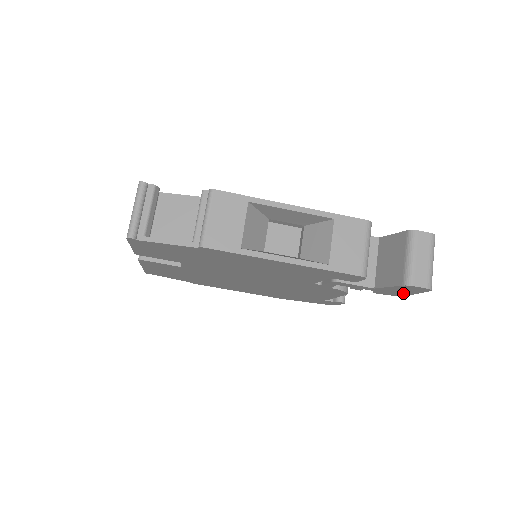
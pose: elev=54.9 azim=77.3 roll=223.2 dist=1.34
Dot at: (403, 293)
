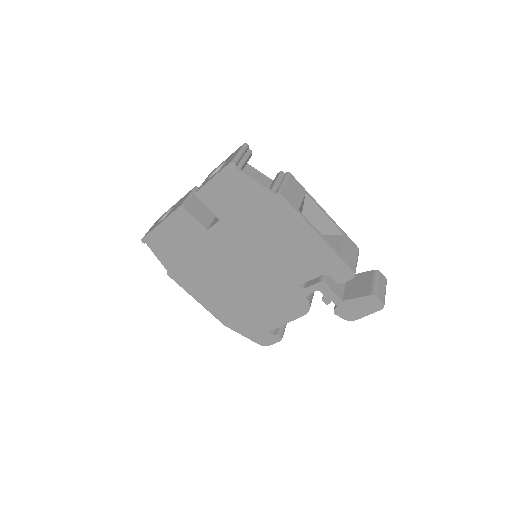
Dot at: (357, 314)
